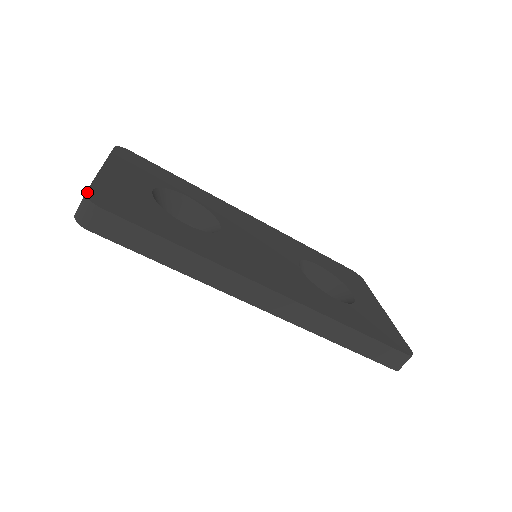
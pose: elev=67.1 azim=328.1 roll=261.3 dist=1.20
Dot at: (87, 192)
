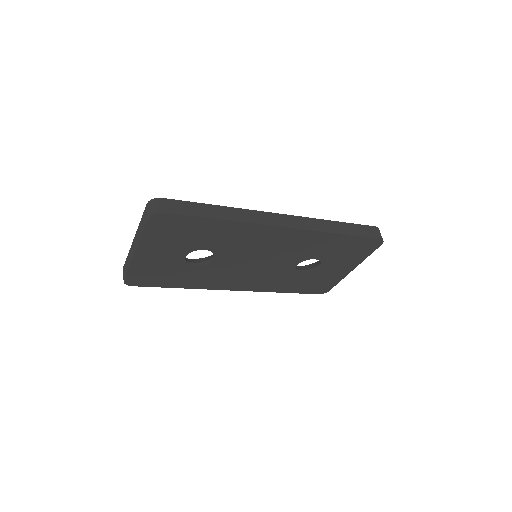
Dot at: (147, 205)
